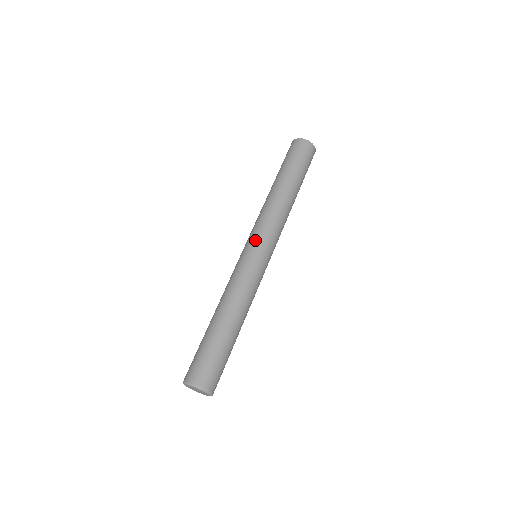
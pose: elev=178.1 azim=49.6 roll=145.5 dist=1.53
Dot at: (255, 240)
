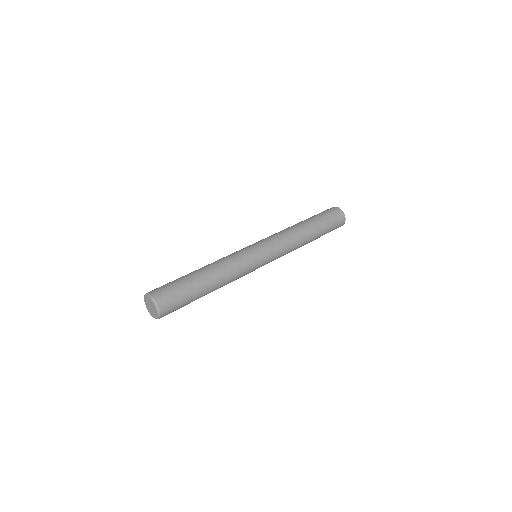
Dot at: (259, 241)
